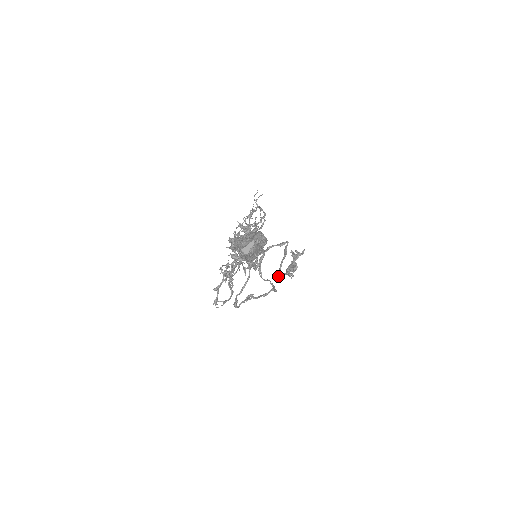
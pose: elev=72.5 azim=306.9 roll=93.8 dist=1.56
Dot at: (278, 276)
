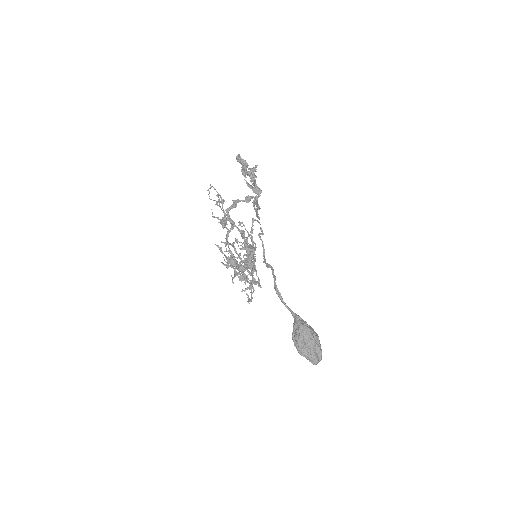
Dot at: occluded
